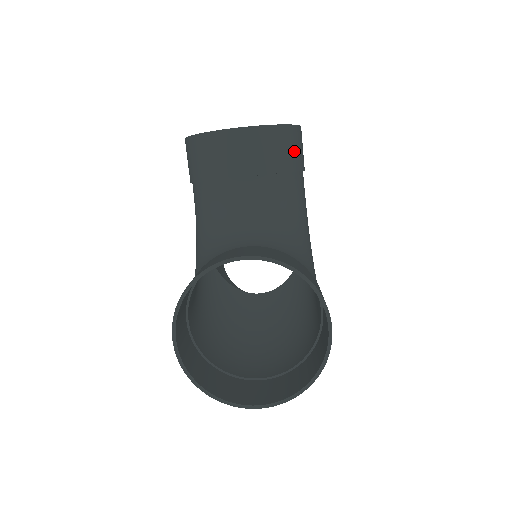
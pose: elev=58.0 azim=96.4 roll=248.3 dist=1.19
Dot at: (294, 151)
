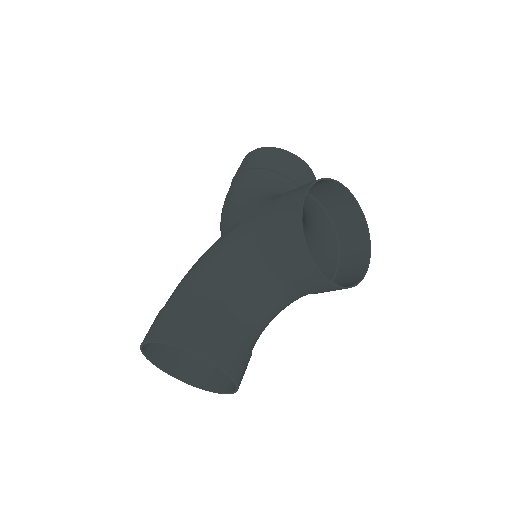
Dot at: occluded
